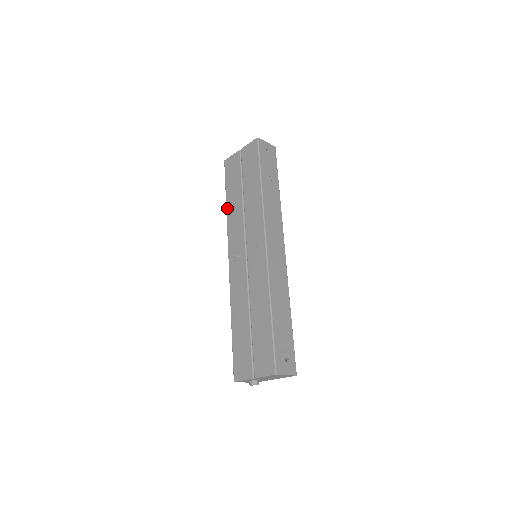
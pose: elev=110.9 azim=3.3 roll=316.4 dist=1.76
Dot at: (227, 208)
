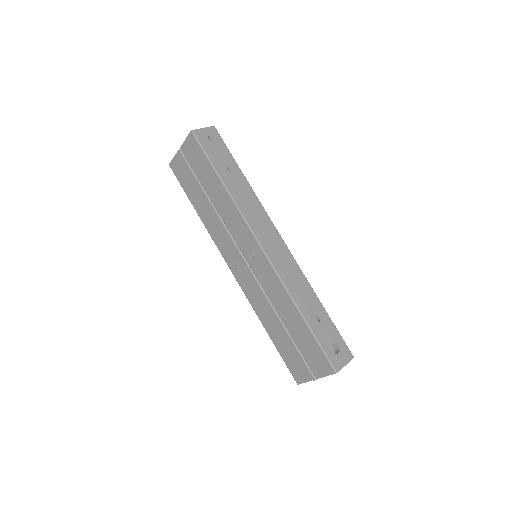
Dot at: (200, 217)
